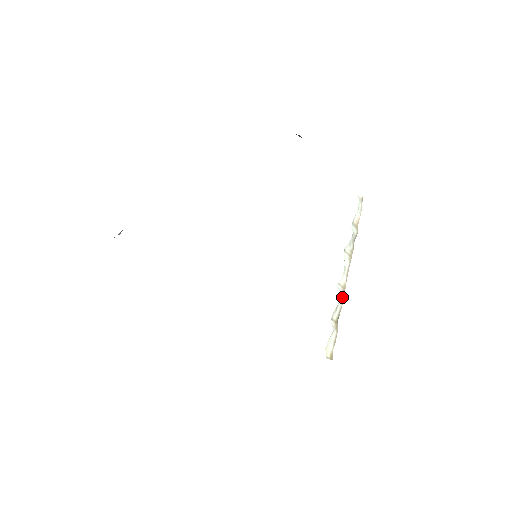
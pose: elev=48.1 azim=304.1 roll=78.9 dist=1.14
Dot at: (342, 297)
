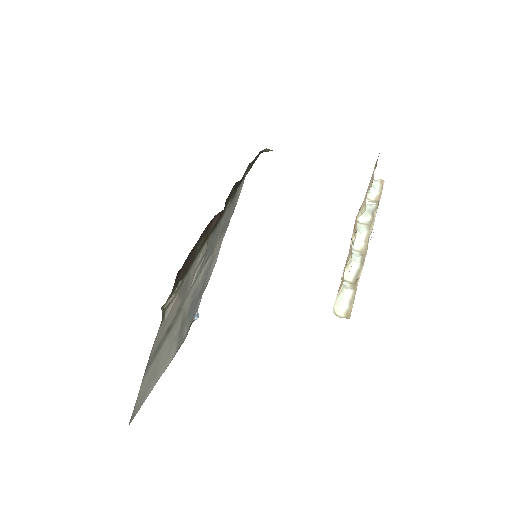
Dot at: (359, 260)
